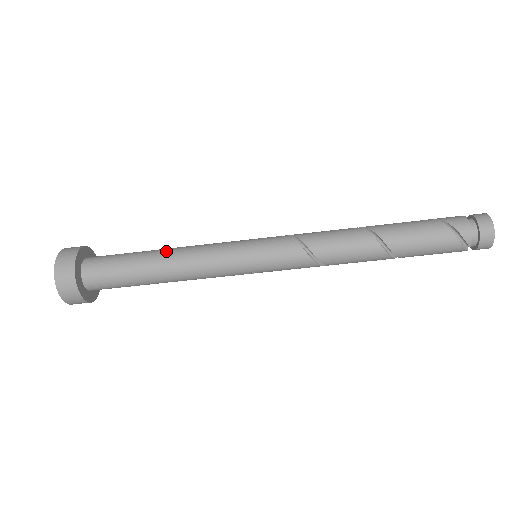
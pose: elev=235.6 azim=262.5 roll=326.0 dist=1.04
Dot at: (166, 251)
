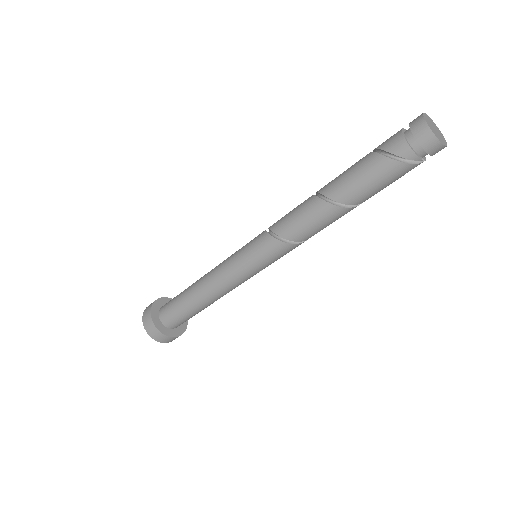
Dot at: (197, 284)
